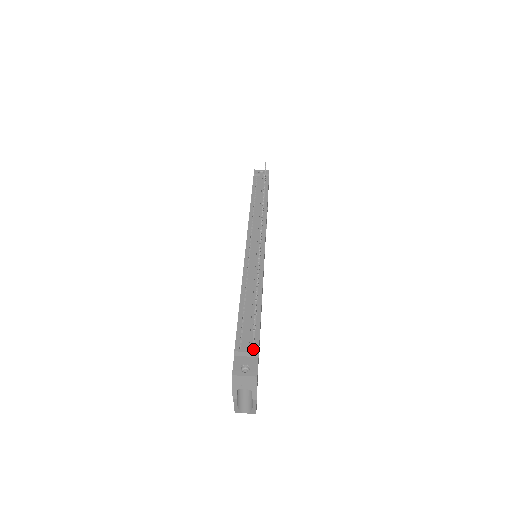
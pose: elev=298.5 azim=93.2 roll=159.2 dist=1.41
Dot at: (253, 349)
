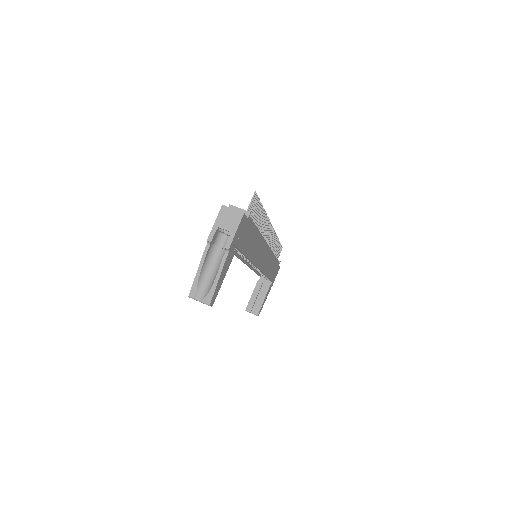
Dot at: (245, 214)
